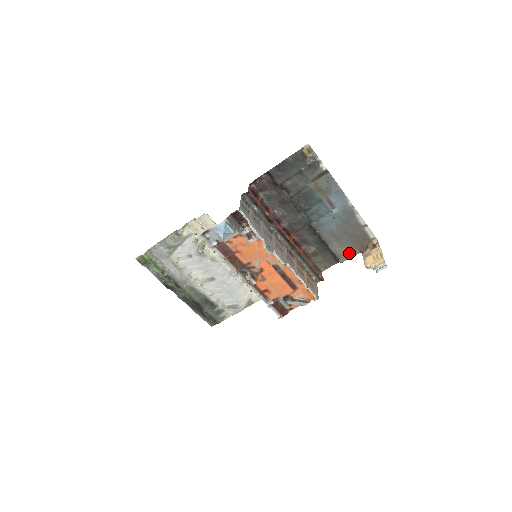
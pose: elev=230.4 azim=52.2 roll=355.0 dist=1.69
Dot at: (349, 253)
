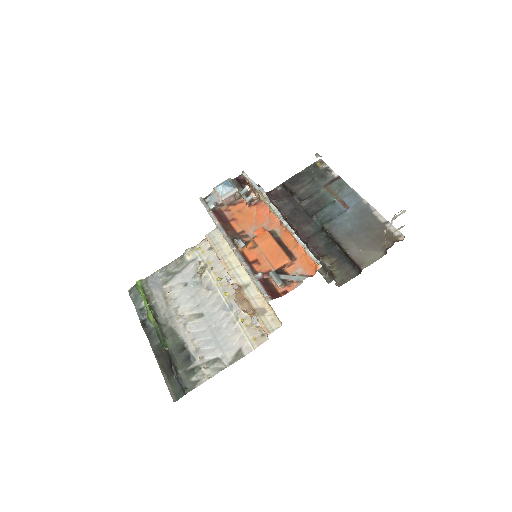
Dot at: (371, 257)
